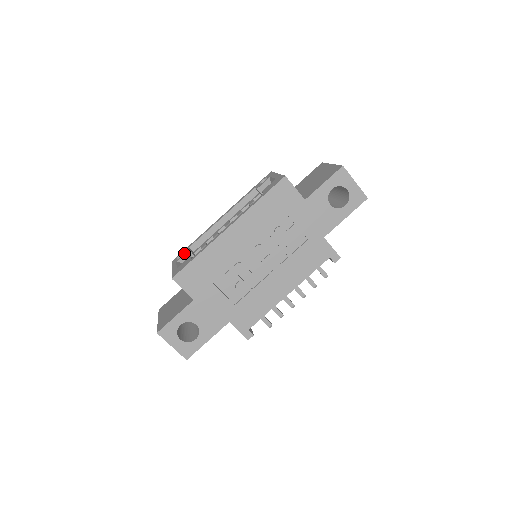
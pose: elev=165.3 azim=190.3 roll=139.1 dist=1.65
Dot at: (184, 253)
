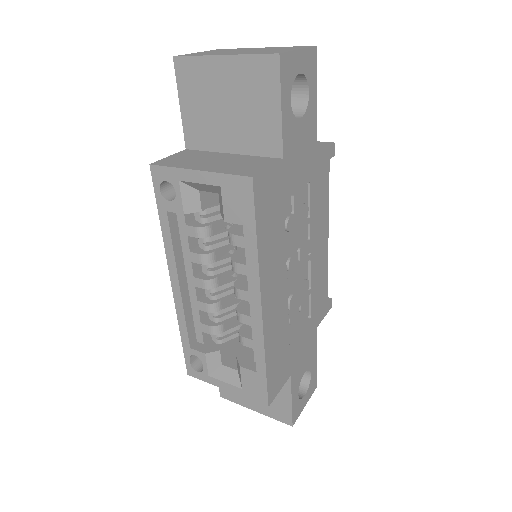
Dot at: occluded
